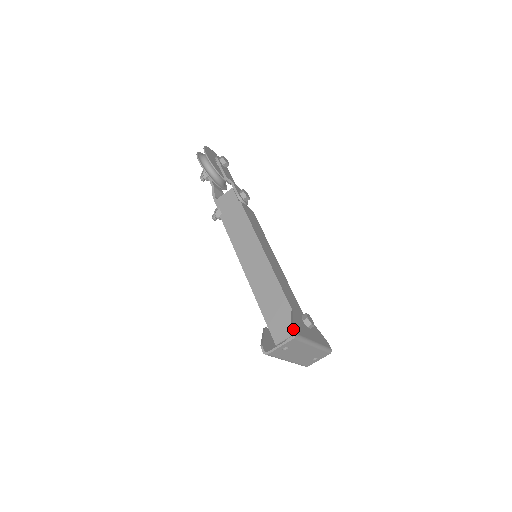
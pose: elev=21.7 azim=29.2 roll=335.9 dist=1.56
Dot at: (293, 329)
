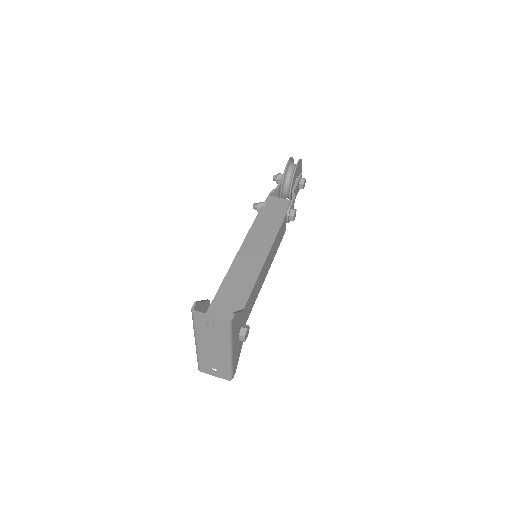
Dot at: (234, 315)
